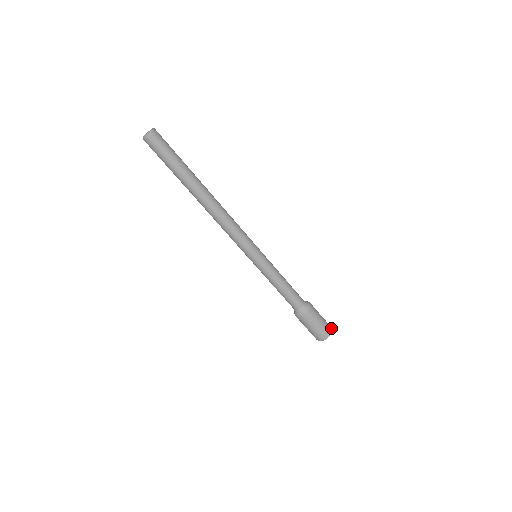
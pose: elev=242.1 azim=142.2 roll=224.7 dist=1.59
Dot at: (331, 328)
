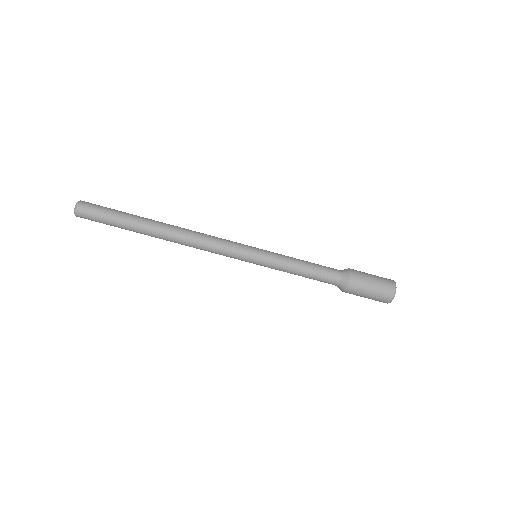
Dot at: occluded
